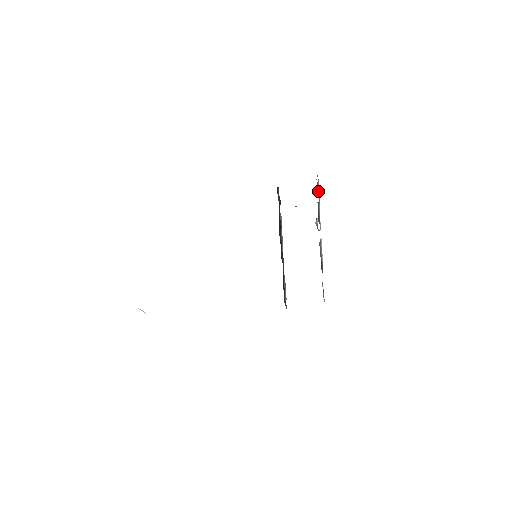
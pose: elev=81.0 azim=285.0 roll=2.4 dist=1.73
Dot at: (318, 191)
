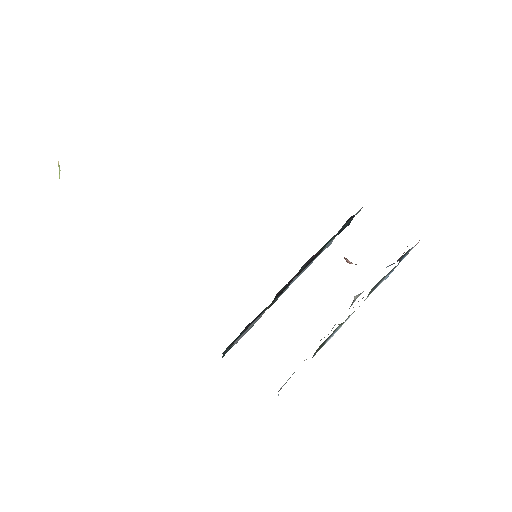
Dot at: (402, 258)
